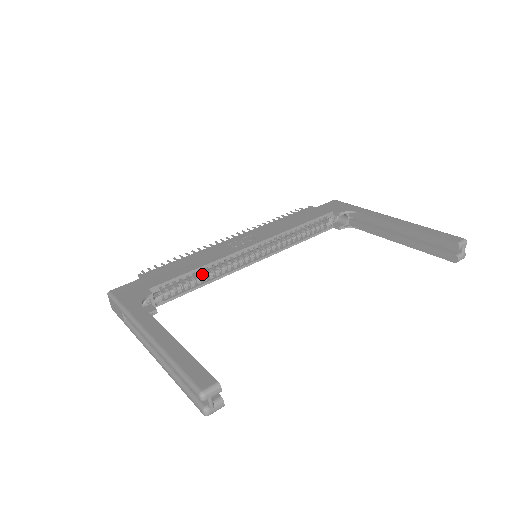
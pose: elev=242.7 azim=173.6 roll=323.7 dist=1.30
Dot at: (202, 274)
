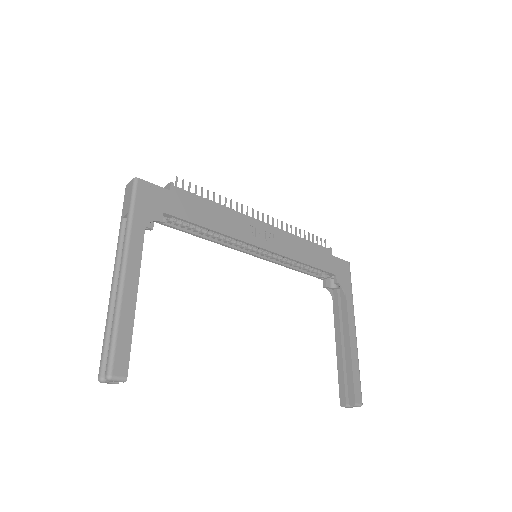
Dot at: occluded
